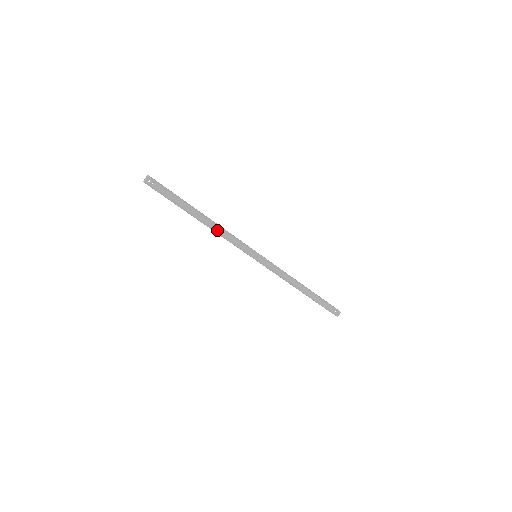
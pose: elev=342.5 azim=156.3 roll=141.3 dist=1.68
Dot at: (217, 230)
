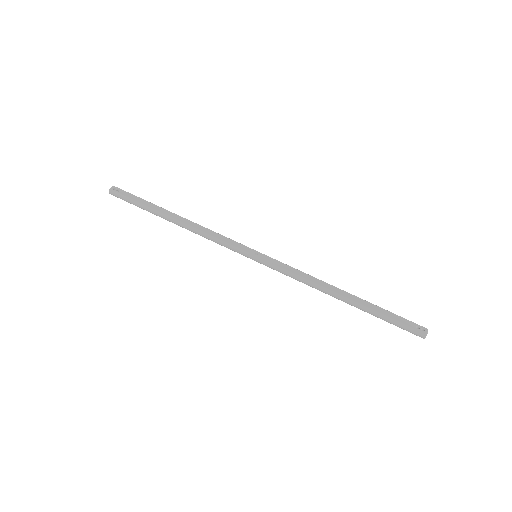
Dot at: (196, 227)
